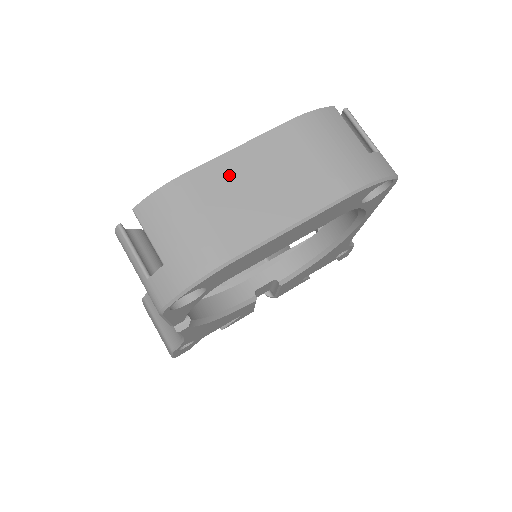
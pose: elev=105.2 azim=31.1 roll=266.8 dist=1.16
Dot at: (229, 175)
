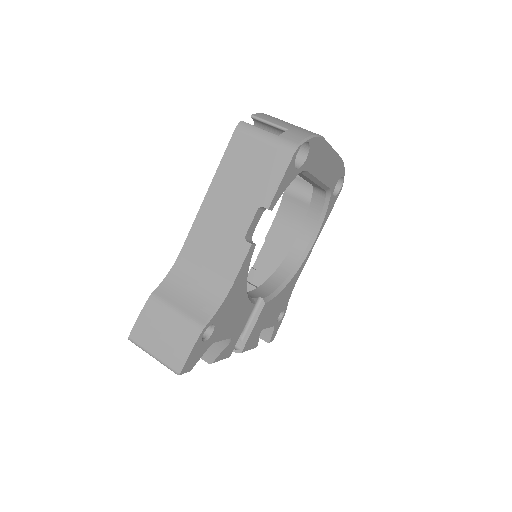
Dot at: occluded
